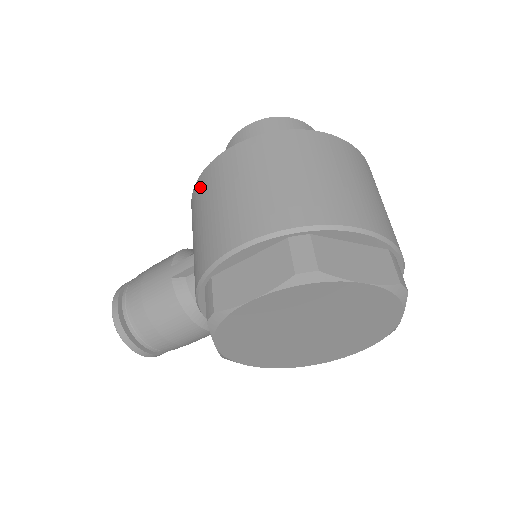
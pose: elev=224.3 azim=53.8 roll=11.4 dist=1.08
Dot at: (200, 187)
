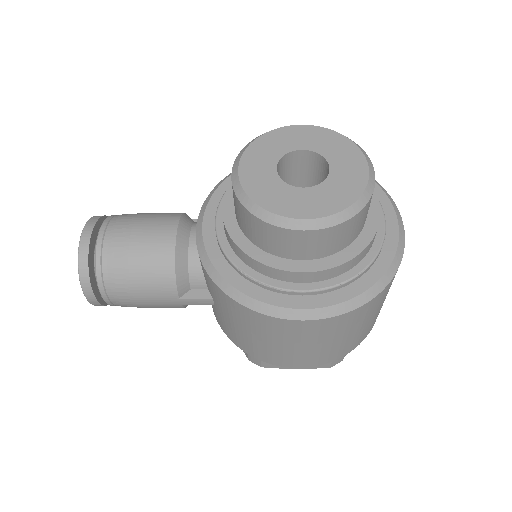
Dot at: (256, 320)
